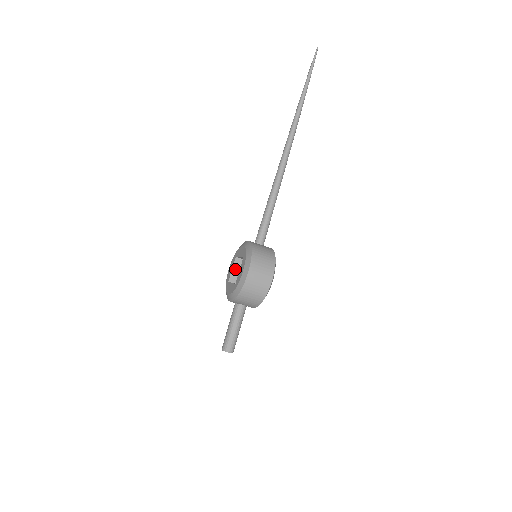
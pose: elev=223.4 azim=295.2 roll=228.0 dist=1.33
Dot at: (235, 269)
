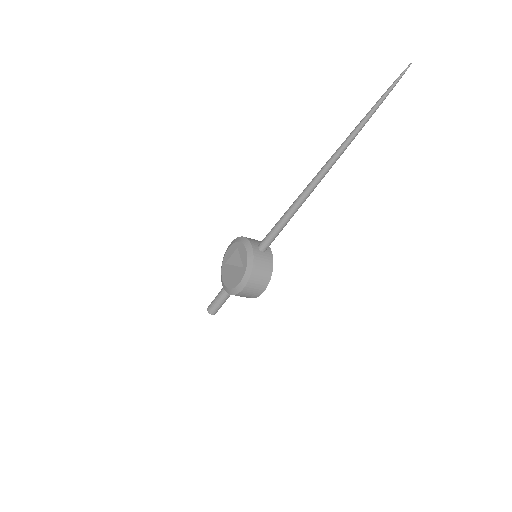
Dot at: (234, 255)
